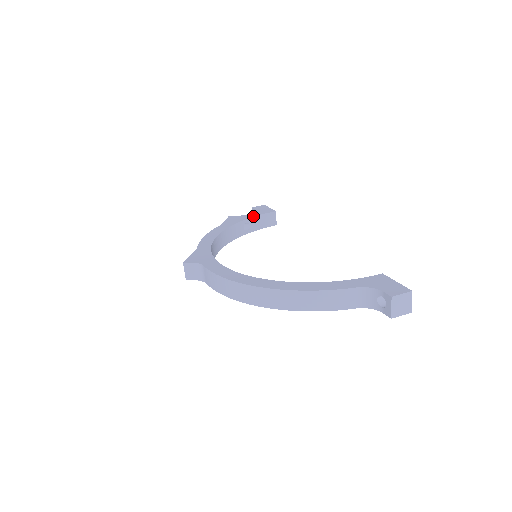
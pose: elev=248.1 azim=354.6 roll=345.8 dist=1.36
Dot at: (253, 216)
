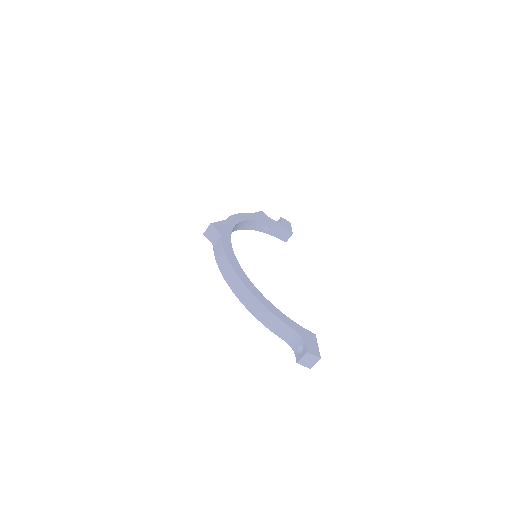
Dot at: (276, 225)
